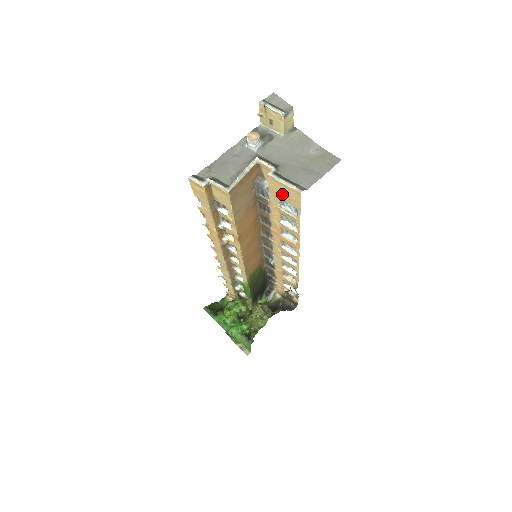
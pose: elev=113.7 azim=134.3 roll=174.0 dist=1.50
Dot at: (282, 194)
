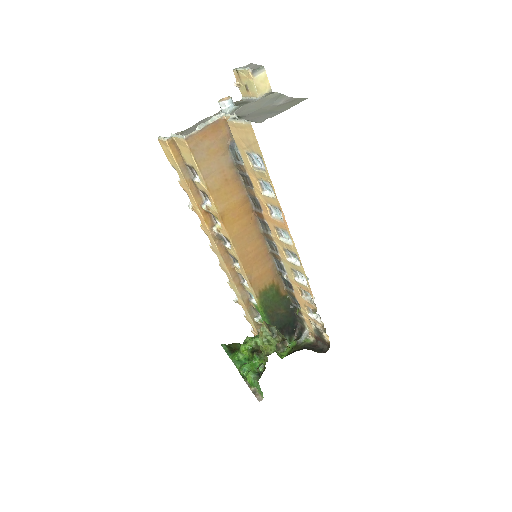
Dot at: (245, 142)
